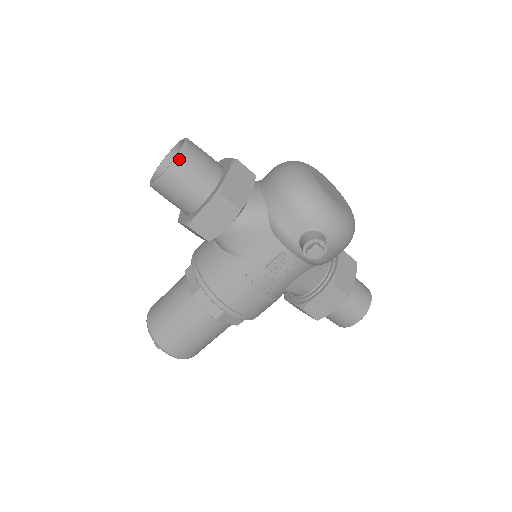
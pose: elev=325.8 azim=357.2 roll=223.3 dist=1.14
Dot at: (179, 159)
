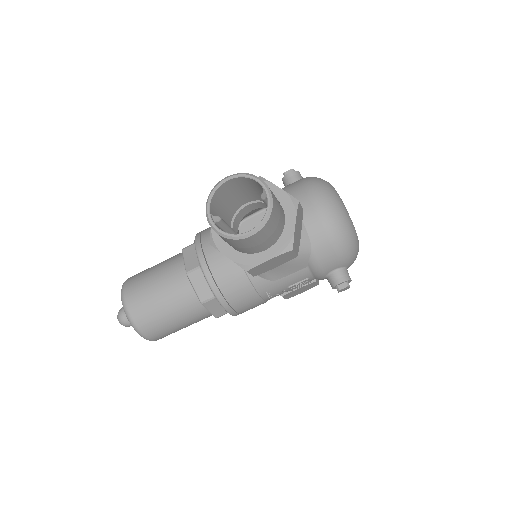
Dot at: (269, 220)
